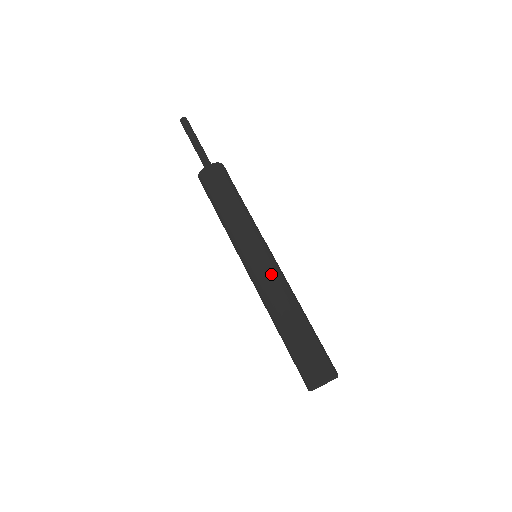
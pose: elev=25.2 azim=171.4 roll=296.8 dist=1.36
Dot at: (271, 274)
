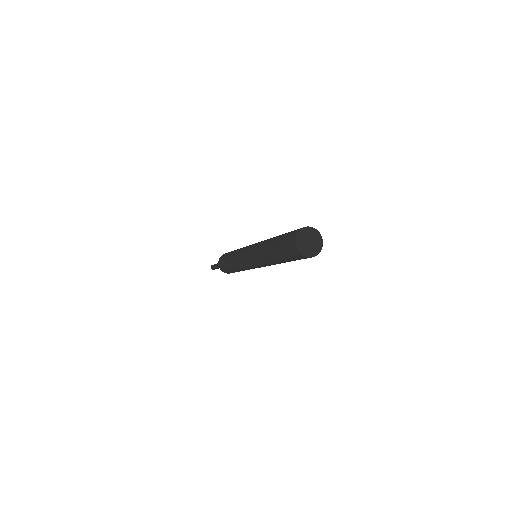
Dot at: (257, 244)
